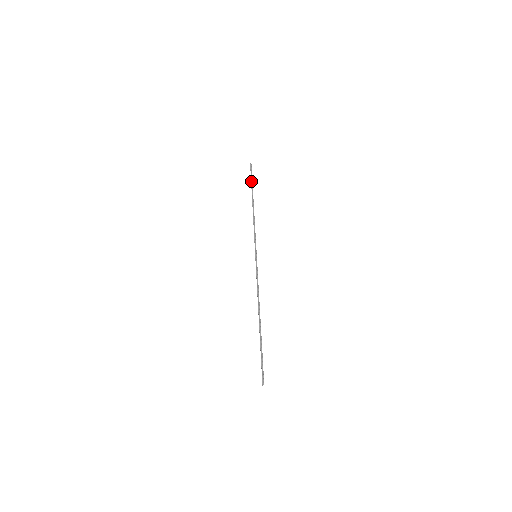
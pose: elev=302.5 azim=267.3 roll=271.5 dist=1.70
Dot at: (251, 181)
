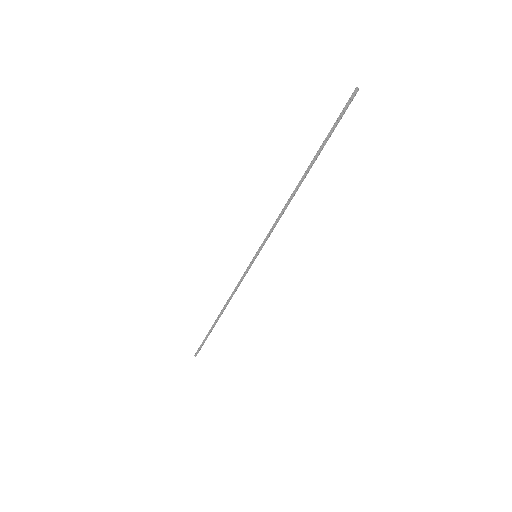
Dot at: (205, 337)
